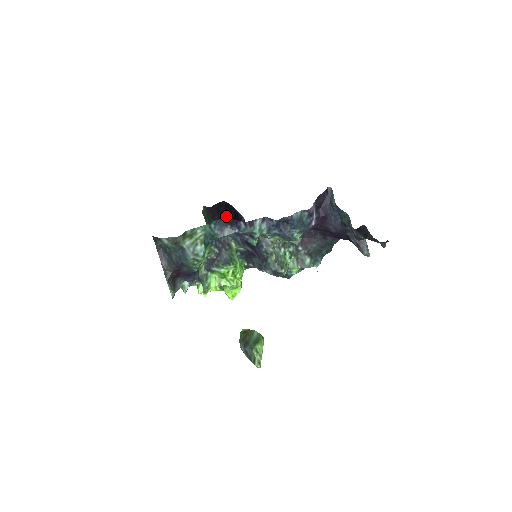
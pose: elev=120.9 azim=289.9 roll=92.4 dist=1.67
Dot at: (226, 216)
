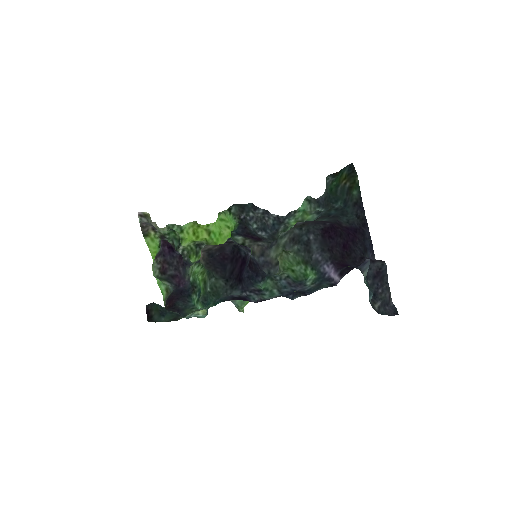
Dot at: (231, 267)
